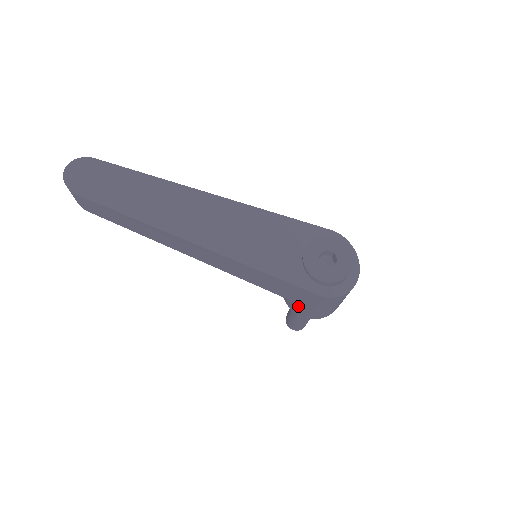
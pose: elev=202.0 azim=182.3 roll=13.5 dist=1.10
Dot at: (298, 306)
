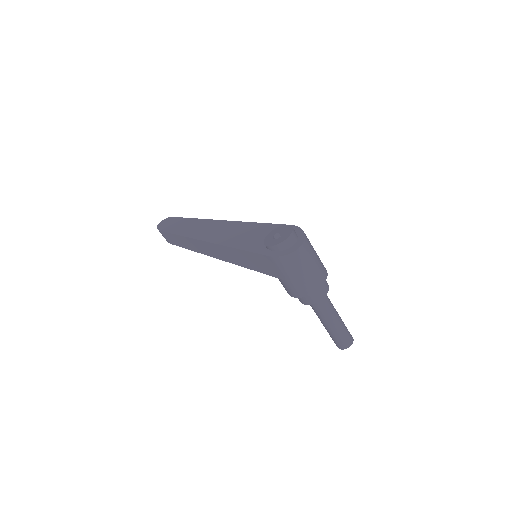
Dot at: (283, 284)
